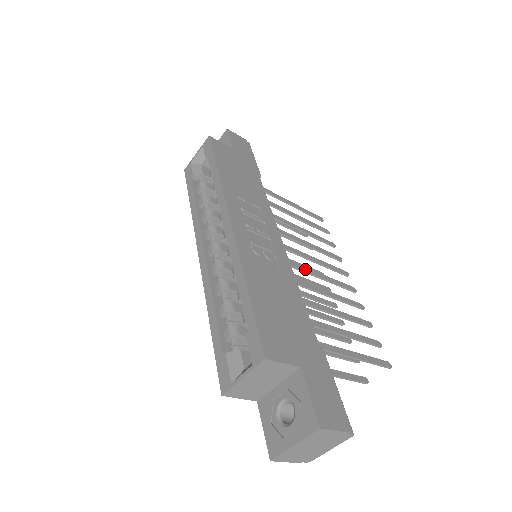
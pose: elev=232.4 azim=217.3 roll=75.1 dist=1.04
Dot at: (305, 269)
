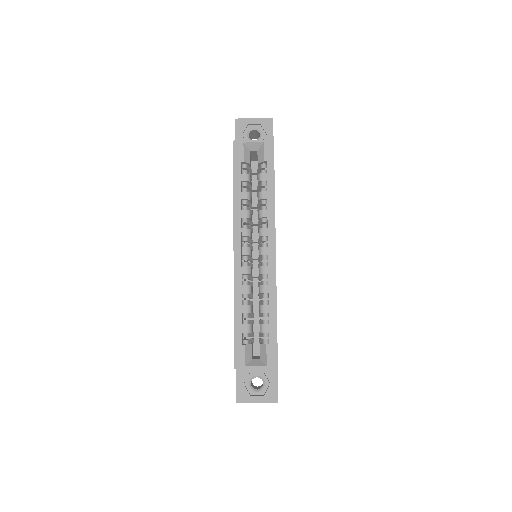
Dot at: occluded
